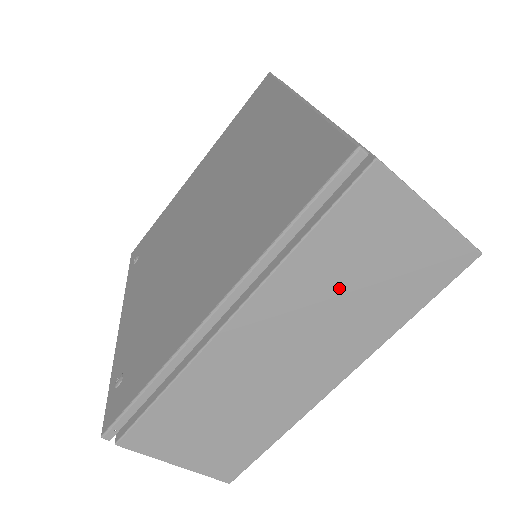
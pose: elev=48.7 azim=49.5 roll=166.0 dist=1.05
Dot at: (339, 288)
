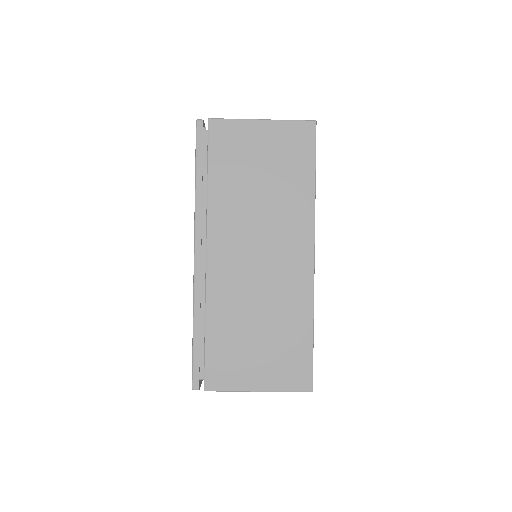
Dot at: (252, 194)
